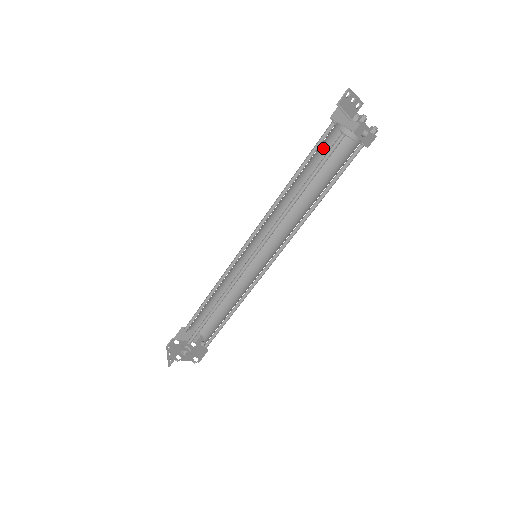
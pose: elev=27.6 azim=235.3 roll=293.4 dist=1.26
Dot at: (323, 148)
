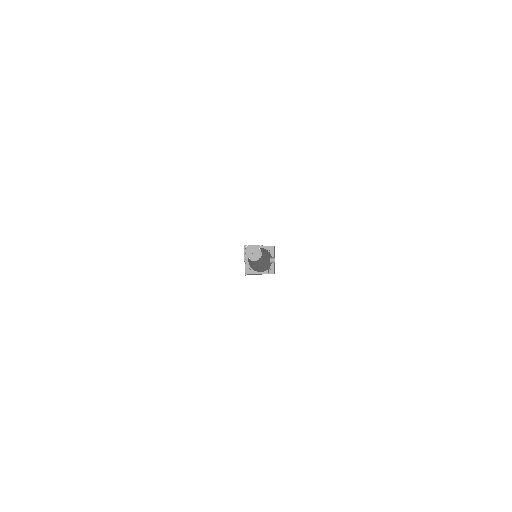
Dot at: occluded
